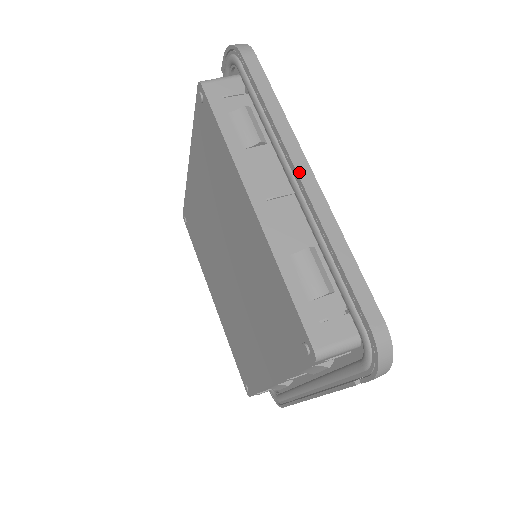
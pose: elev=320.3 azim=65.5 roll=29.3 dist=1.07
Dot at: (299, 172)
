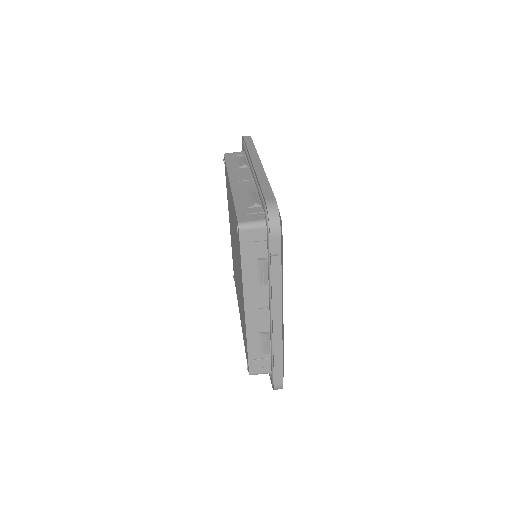
Dot at: (253, 162)
